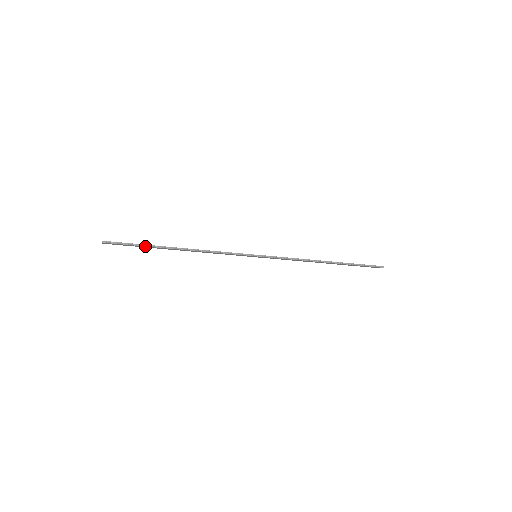
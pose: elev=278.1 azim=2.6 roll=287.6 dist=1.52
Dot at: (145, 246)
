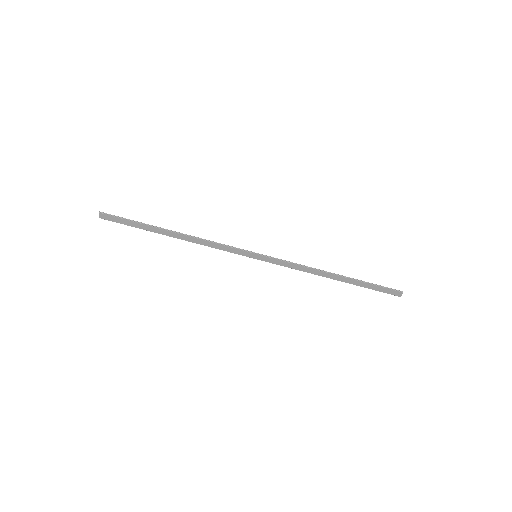
Dot at: (141, 223)
